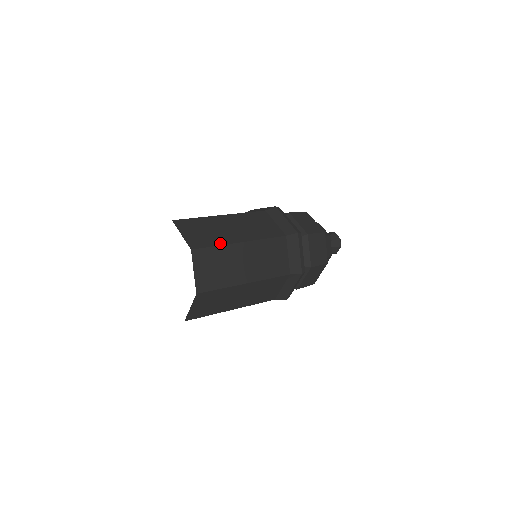
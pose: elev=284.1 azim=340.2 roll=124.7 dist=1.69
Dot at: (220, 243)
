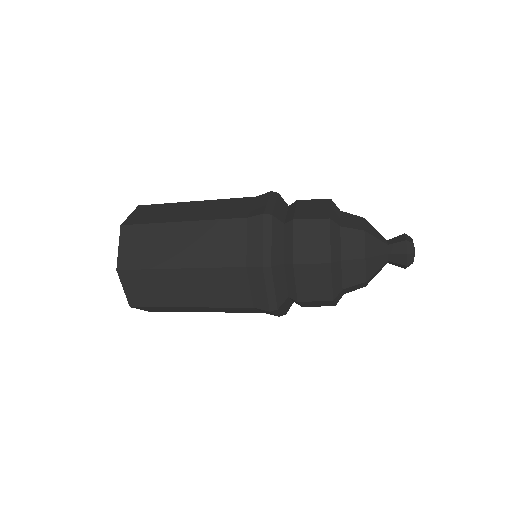
Dot at: (156, 221)
